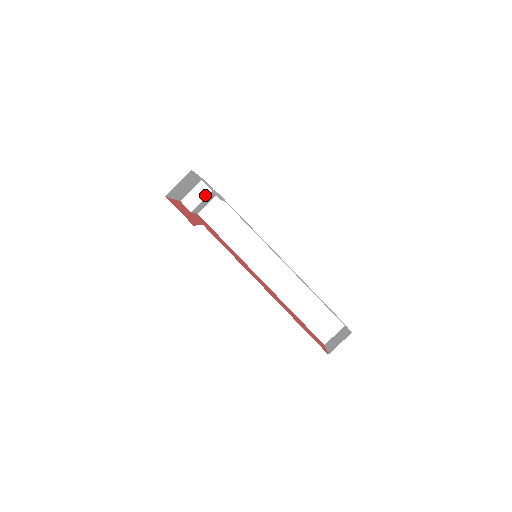
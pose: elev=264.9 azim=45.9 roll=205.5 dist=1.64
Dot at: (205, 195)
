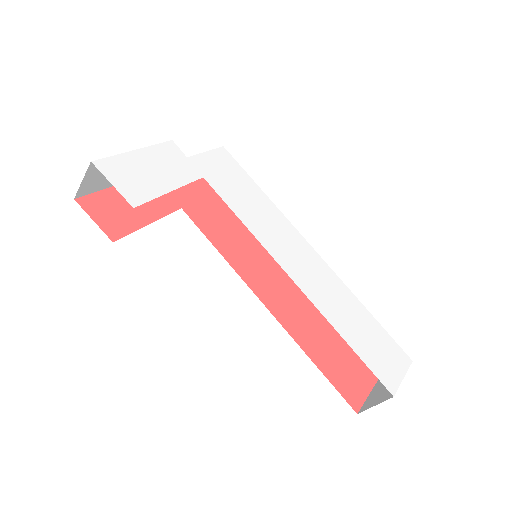
Dot at: occluded
